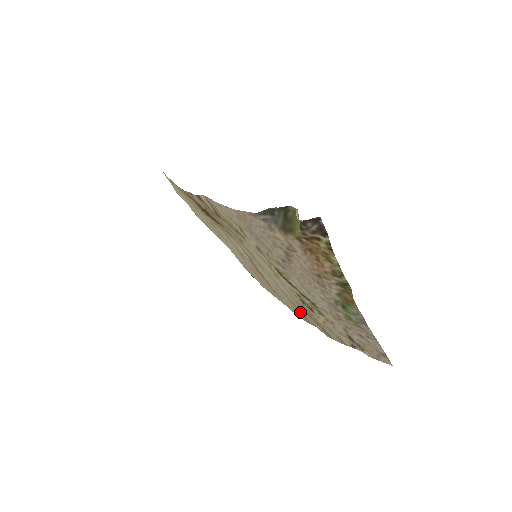
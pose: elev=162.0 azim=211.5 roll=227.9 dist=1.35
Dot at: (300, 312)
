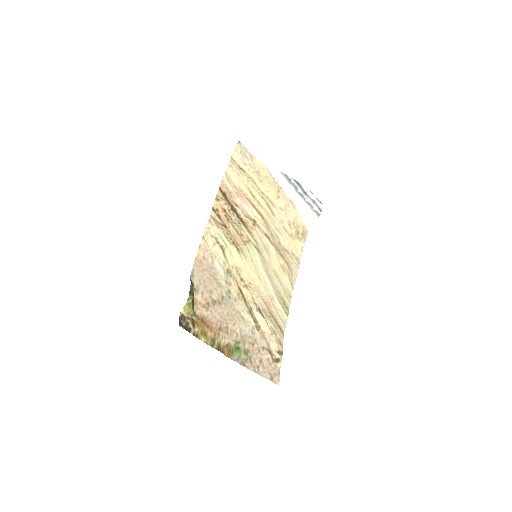
Dot at: (282, 302)
